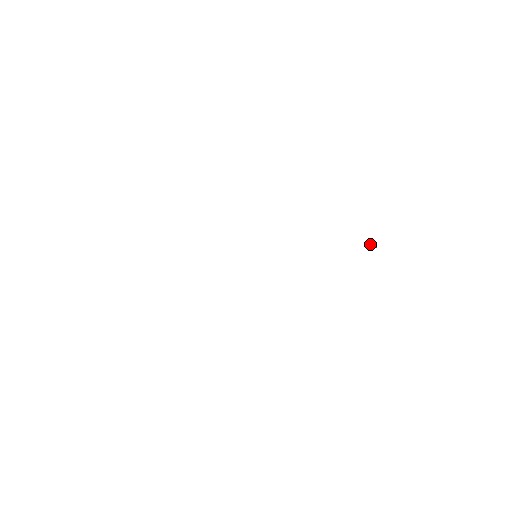
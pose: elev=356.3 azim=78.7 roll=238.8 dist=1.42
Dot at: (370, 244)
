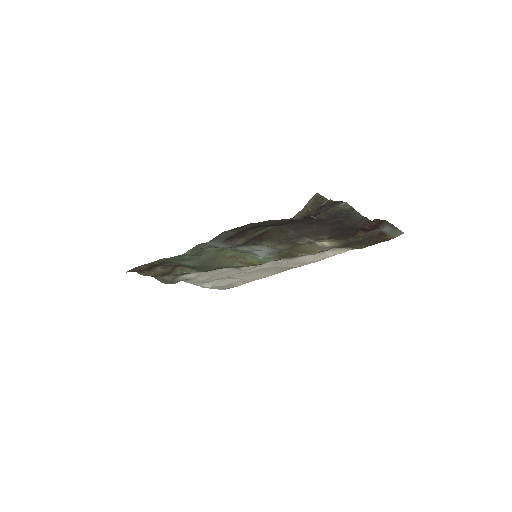
Dot at: (367, 226)
